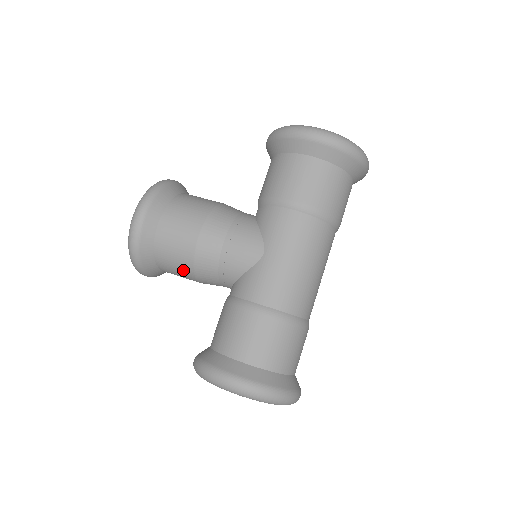
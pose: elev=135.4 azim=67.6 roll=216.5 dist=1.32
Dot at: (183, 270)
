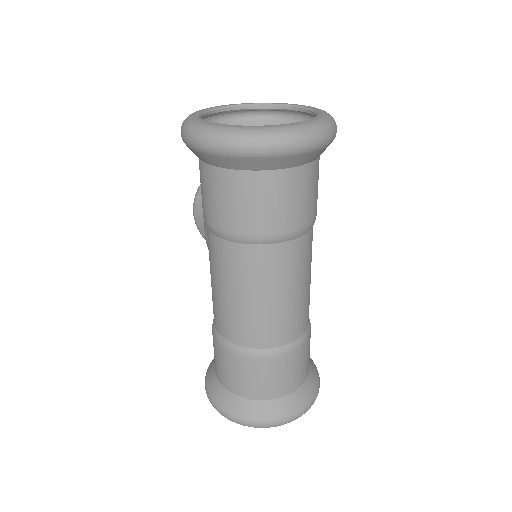
Dot at: occluded
